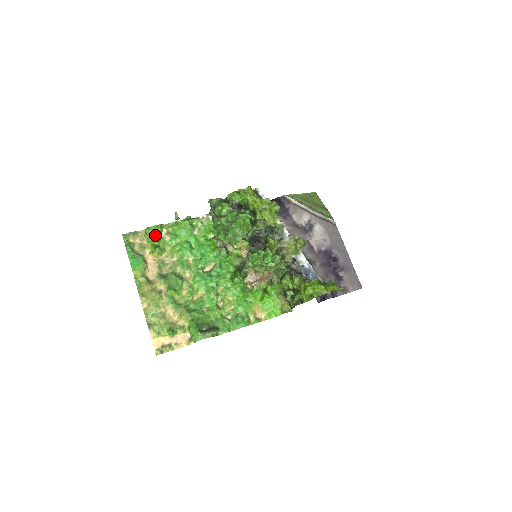
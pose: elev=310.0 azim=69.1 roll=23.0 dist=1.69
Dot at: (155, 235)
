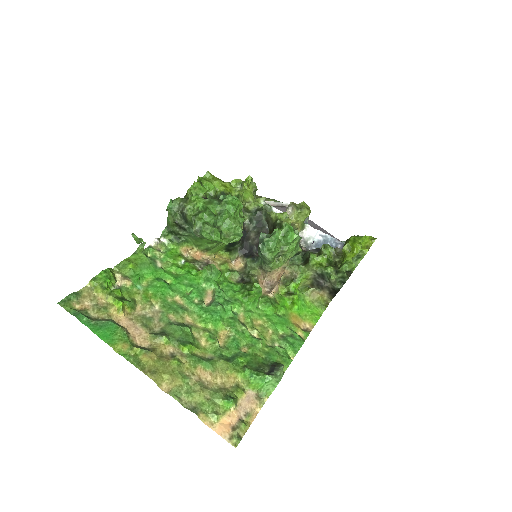
Dot at: (110, 285)
